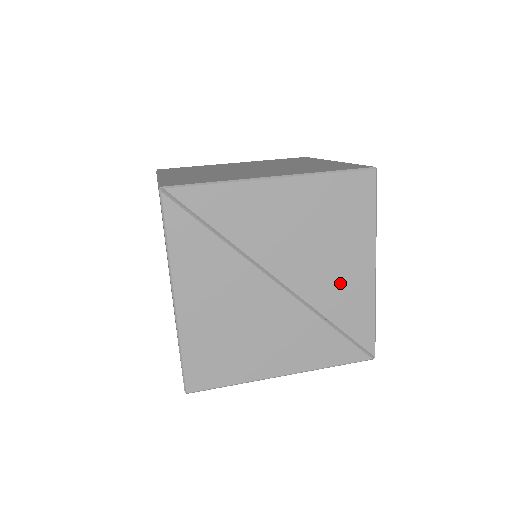
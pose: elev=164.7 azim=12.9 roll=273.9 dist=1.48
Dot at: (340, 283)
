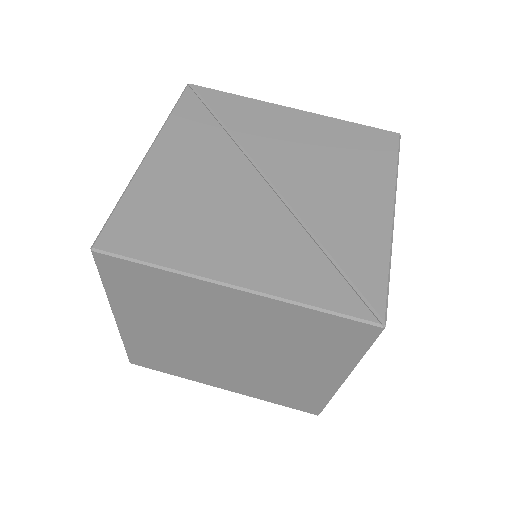
Dot at: (344, 209)
